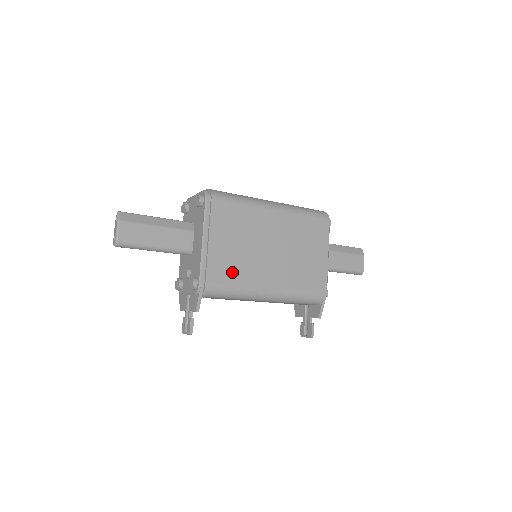
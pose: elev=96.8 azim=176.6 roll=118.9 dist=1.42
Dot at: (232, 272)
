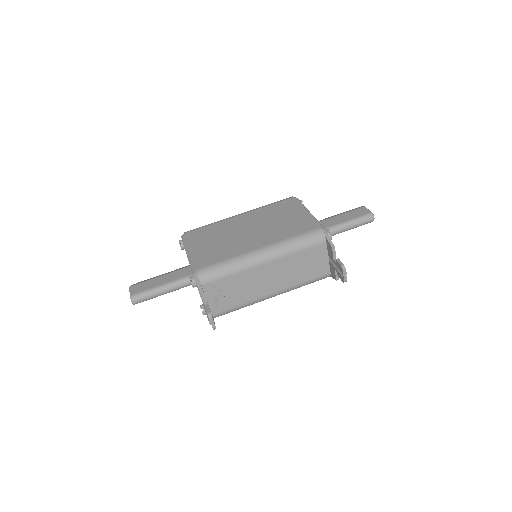
Dot at: (218, 255)
